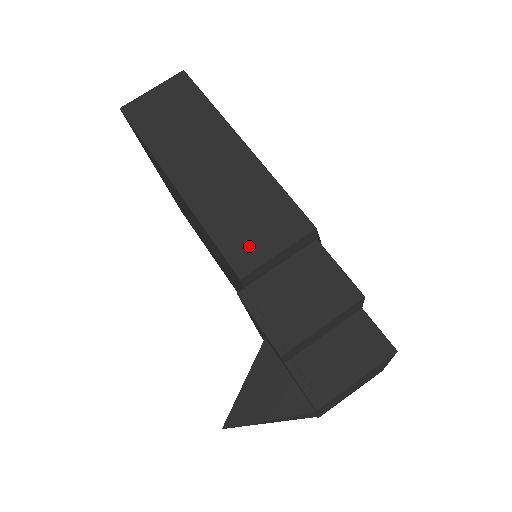
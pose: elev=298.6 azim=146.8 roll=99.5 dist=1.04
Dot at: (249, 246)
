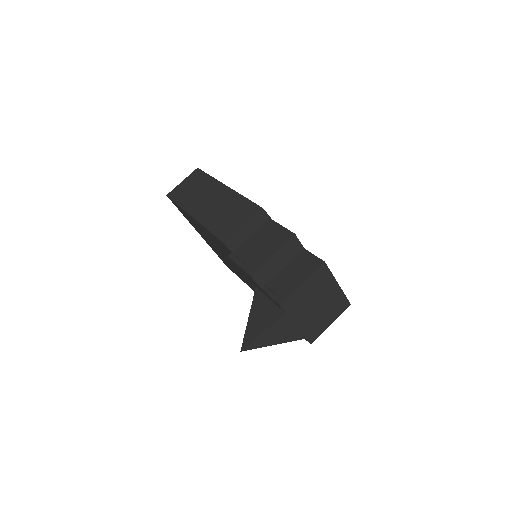
Dot at: (229, 228)
